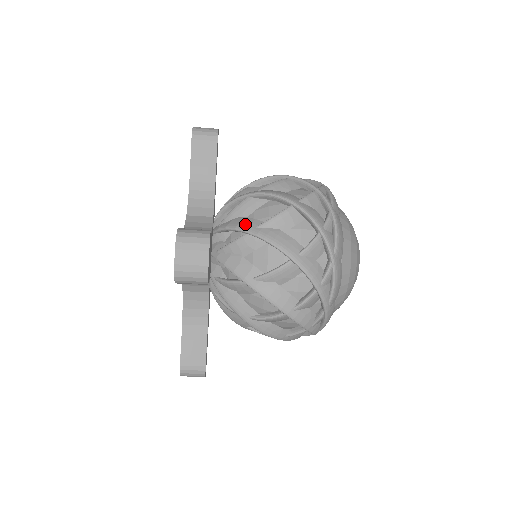
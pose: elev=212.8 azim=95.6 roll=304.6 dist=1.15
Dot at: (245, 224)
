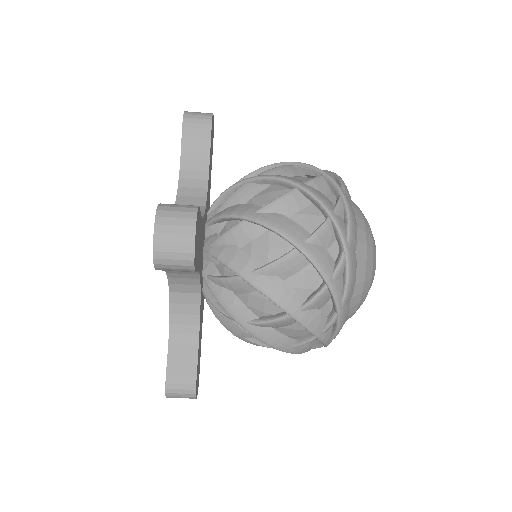
Dot at: (242, 210)
